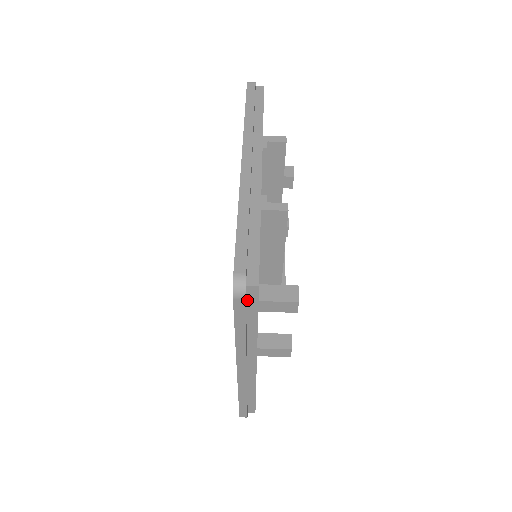
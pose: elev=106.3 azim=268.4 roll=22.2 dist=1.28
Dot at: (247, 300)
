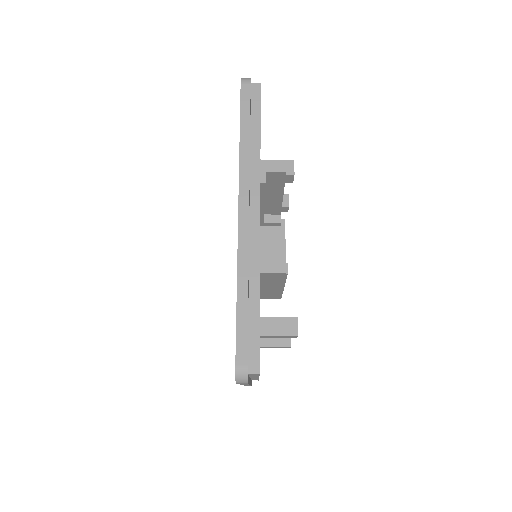
Dot at: occluded
